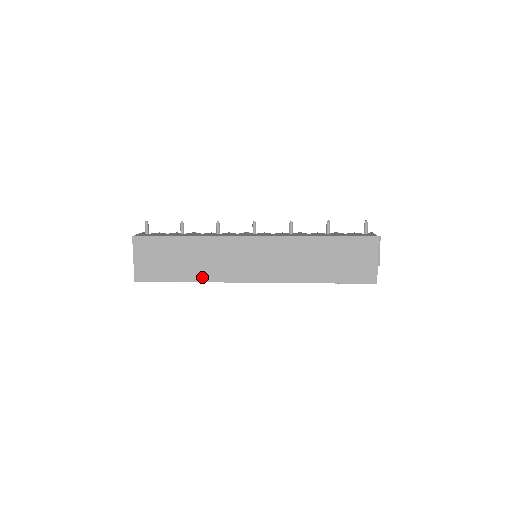
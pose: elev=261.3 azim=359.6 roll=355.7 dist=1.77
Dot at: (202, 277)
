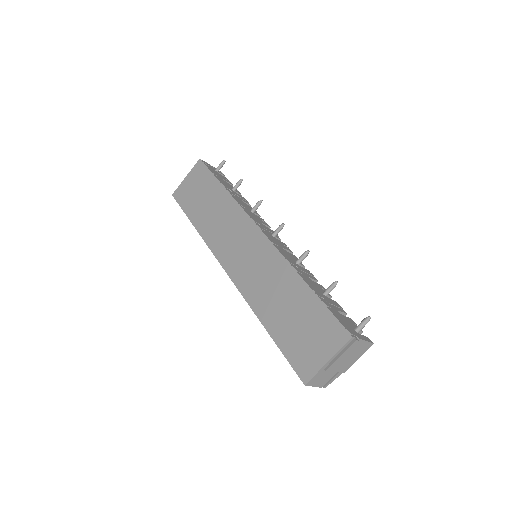
Dot at: (203, 231)
